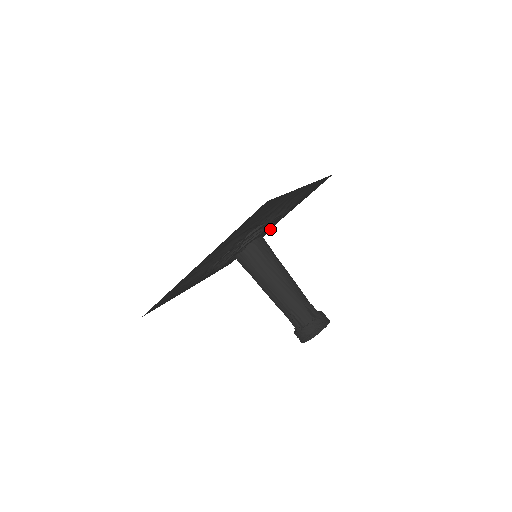
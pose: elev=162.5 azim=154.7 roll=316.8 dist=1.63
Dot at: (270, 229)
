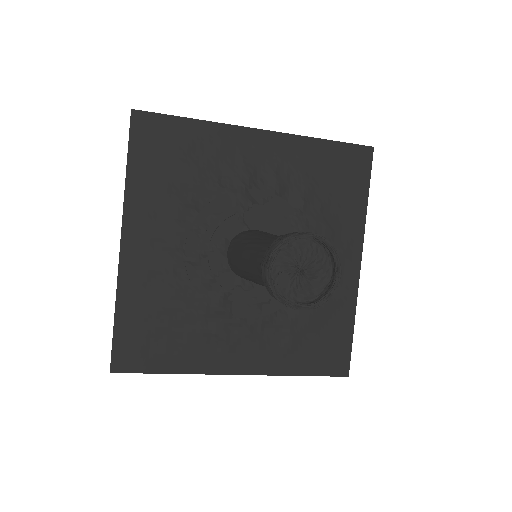
Dot at: (281, 226)
